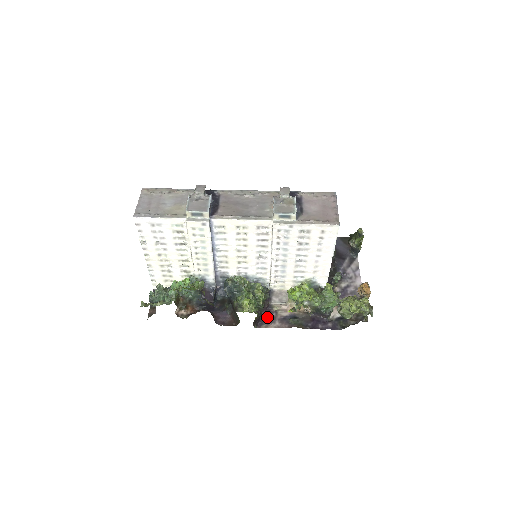
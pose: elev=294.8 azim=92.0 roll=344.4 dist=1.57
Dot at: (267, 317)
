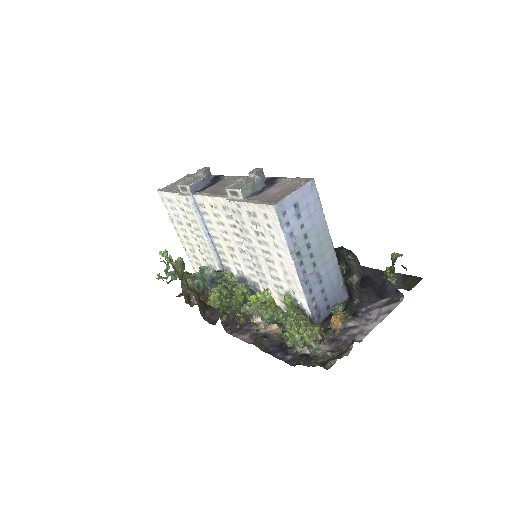
Dot at: (245, 328)
